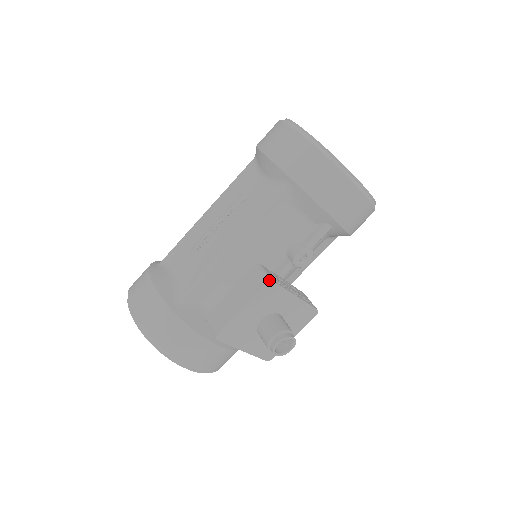
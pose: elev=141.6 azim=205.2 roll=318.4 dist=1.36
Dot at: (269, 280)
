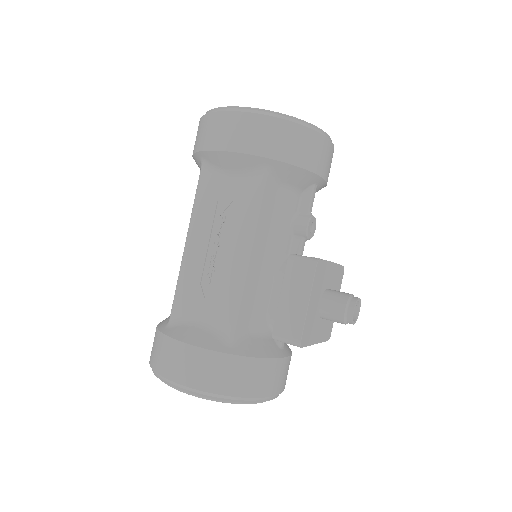
Dot at: (316, 260)
